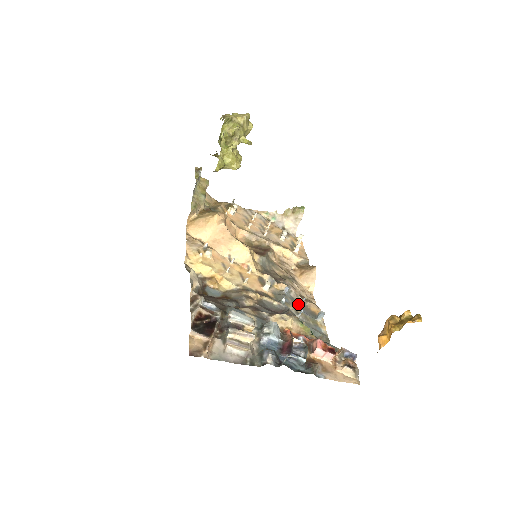
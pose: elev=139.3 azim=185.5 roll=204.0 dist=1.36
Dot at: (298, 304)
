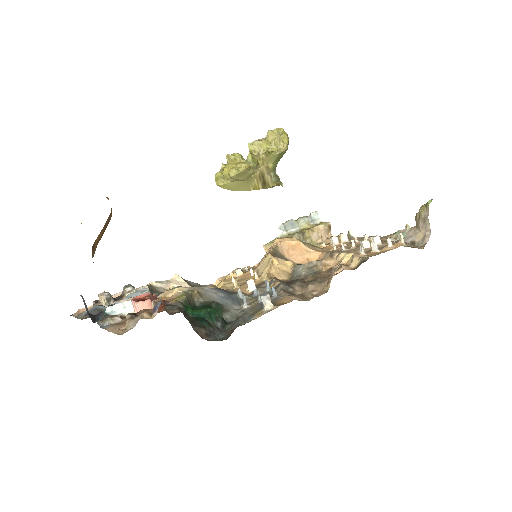
Dot at: occluded
